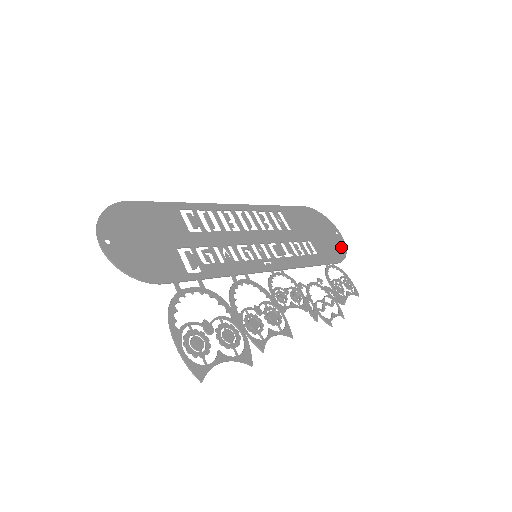
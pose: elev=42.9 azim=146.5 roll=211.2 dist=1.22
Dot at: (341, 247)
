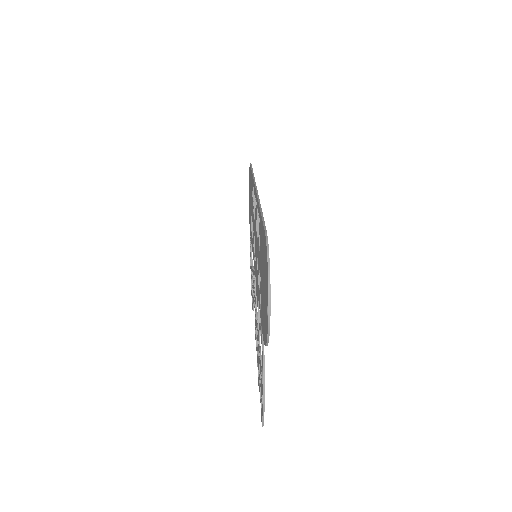
Dot at: occluded
